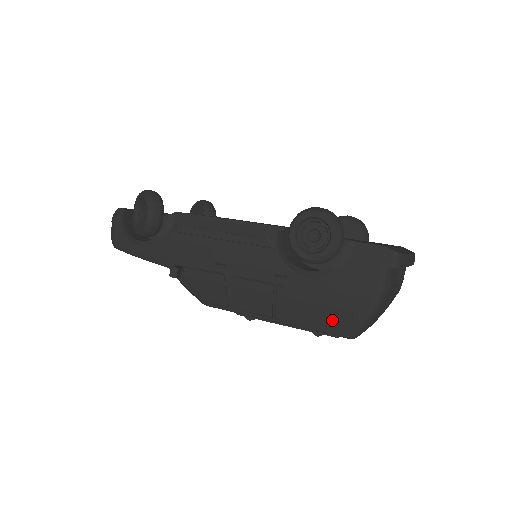
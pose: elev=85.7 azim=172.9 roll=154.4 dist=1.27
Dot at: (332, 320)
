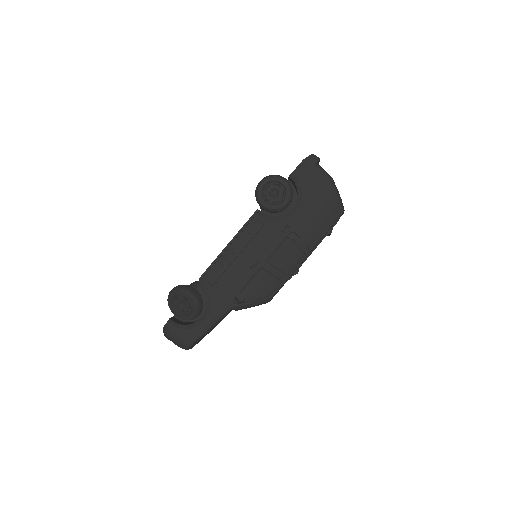
Dot at: (327, 215)
